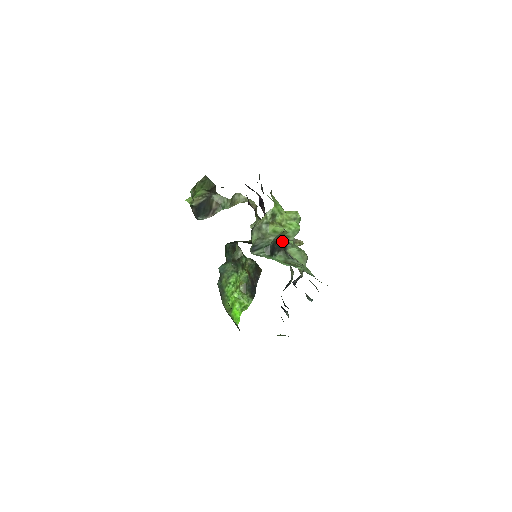
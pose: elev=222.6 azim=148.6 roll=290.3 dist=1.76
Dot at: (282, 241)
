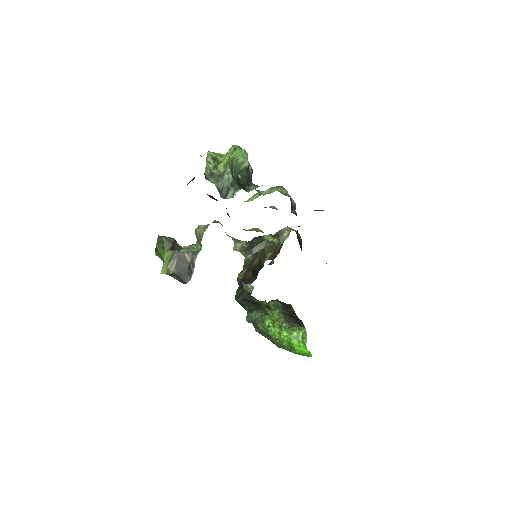
Dot at: (243, 175)
